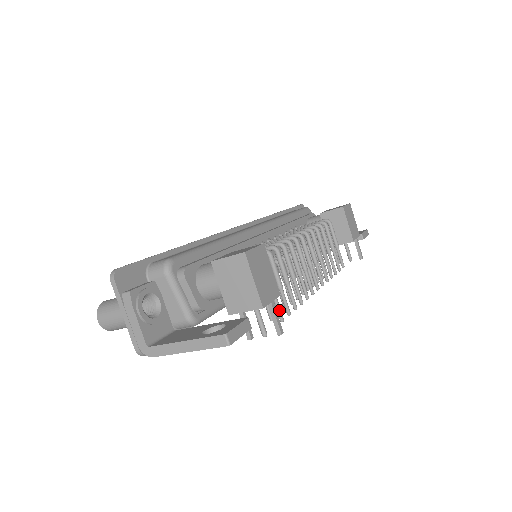
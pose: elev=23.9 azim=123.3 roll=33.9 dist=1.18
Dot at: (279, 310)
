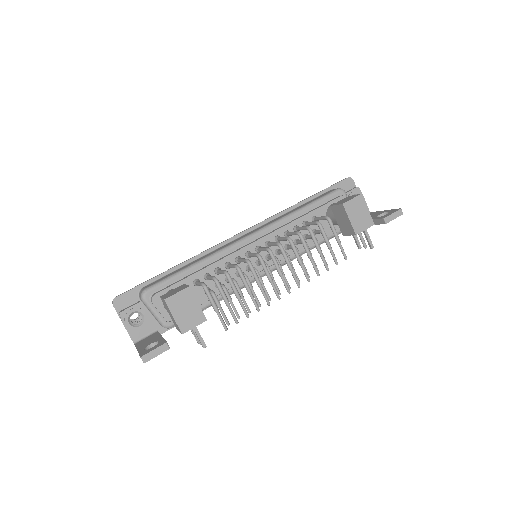
Dot at: (222, 323)
